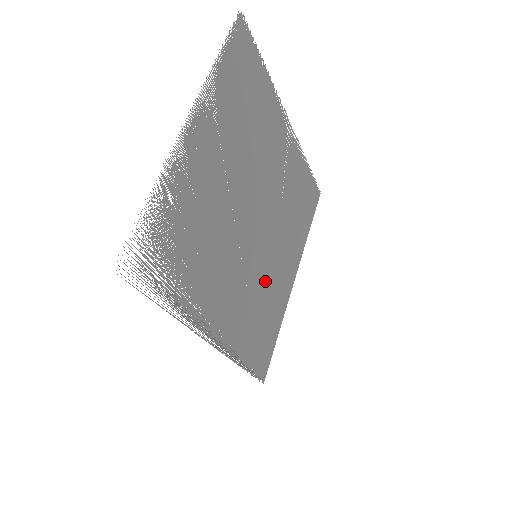
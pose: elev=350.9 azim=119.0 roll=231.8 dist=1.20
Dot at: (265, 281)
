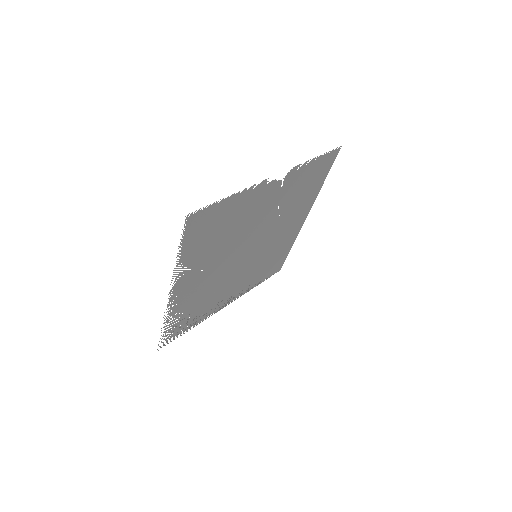
Dot at: (269, 252)
